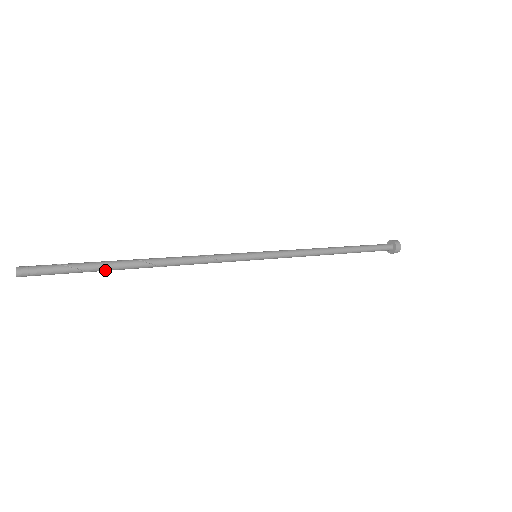
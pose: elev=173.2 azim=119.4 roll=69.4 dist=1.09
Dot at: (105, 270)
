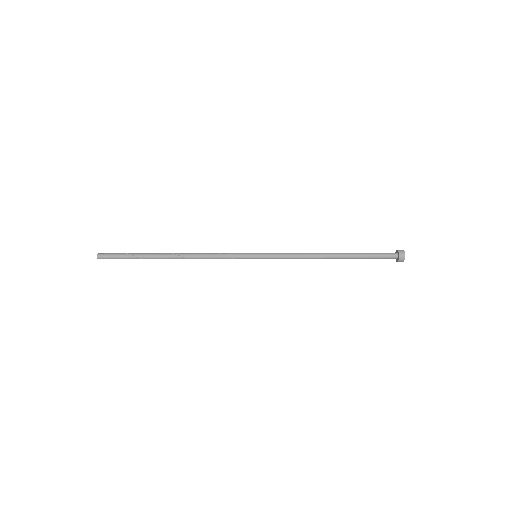
Dot at: (146, 257)
